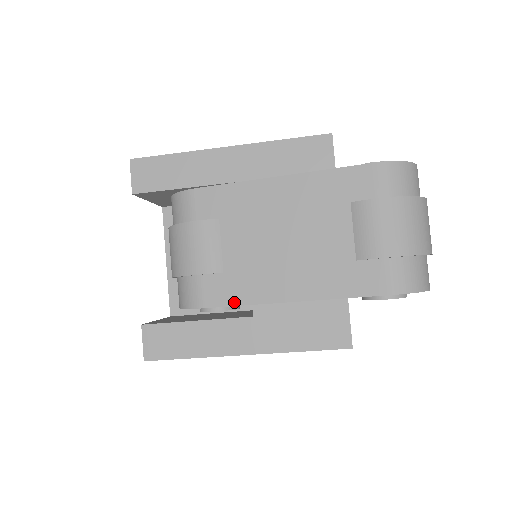
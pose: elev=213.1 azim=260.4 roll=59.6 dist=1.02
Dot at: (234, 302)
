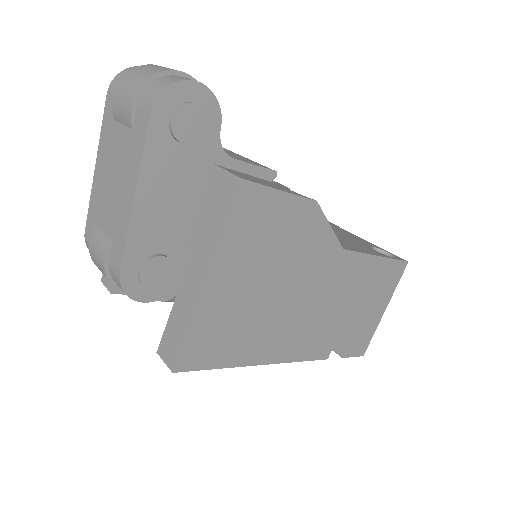
Dot at: (123, 245)
